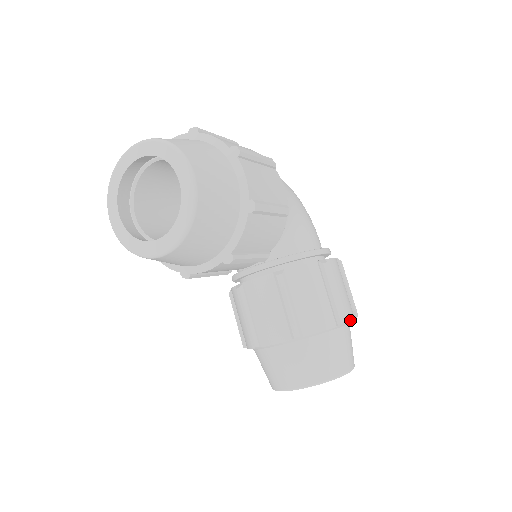
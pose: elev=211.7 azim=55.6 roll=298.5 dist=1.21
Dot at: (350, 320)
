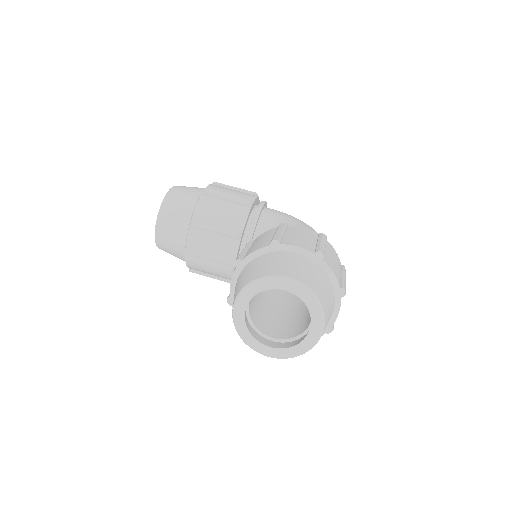
Dot at: (294, 245)
